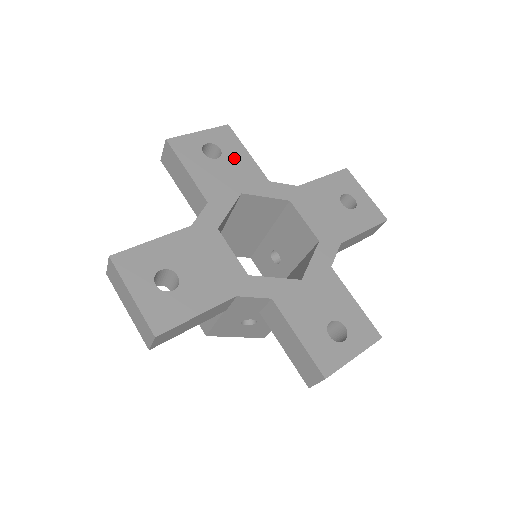
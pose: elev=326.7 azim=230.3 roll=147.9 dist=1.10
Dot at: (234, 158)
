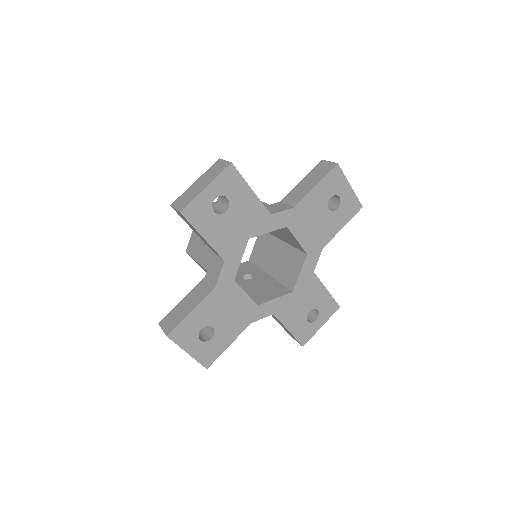
Dot at: (240, 204)
